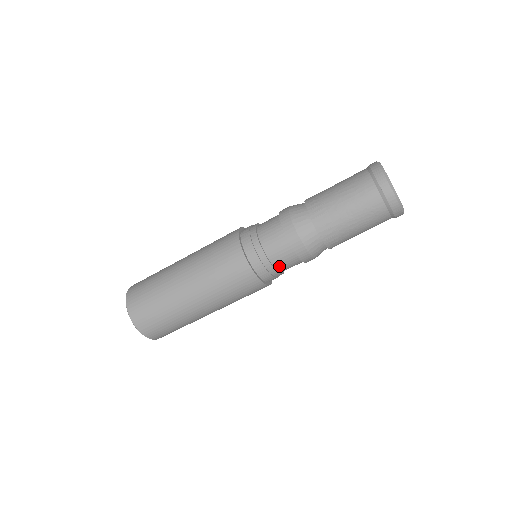
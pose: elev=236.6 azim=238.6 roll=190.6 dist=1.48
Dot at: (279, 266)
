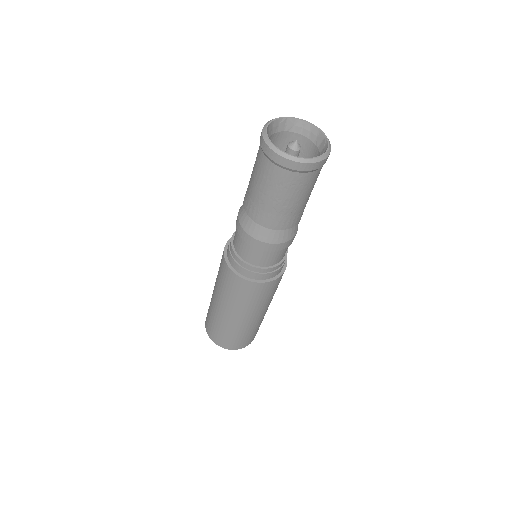
Dot at: (271, 263)
